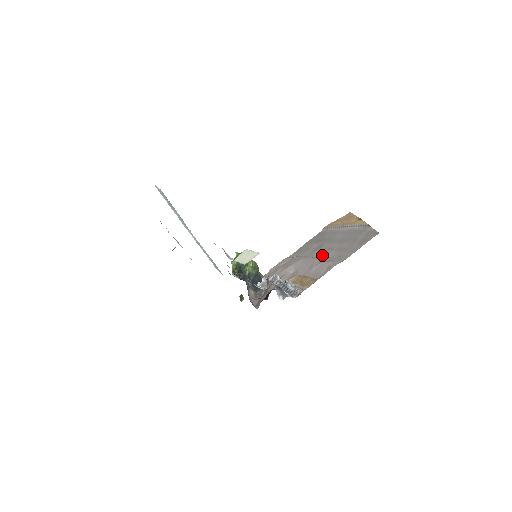
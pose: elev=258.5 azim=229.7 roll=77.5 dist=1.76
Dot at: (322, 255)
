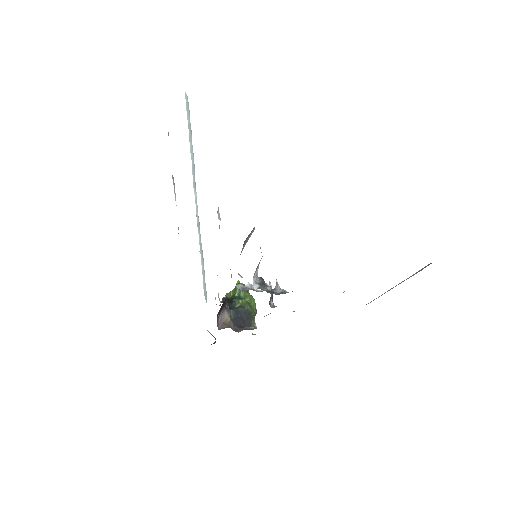
Dot at: occluded
